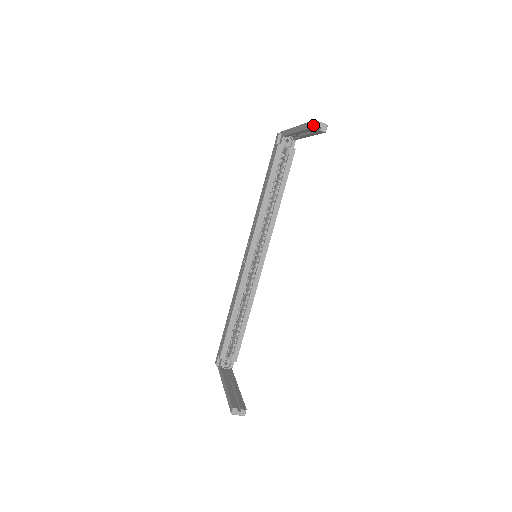
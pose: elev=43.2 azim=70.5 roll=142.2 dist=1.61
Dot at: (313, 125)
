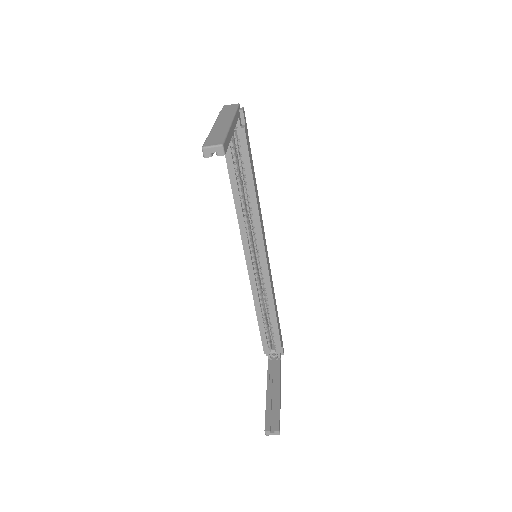
Dot at: (203, 154)
